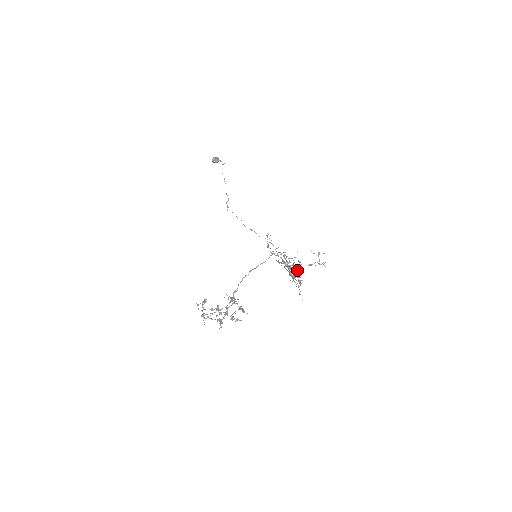
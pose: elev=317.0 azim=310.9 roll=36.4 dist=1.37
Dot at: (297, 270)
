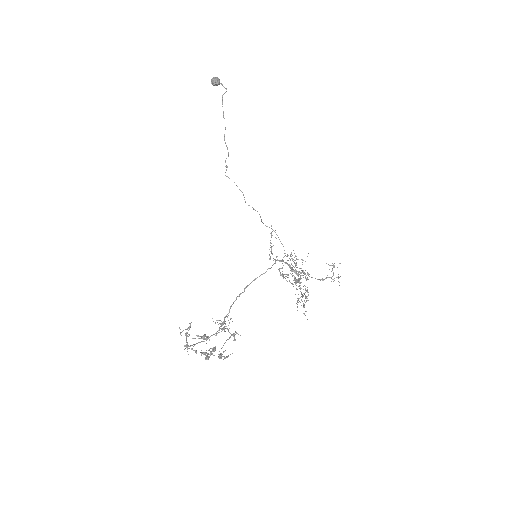
Dot at: (305, 273)
